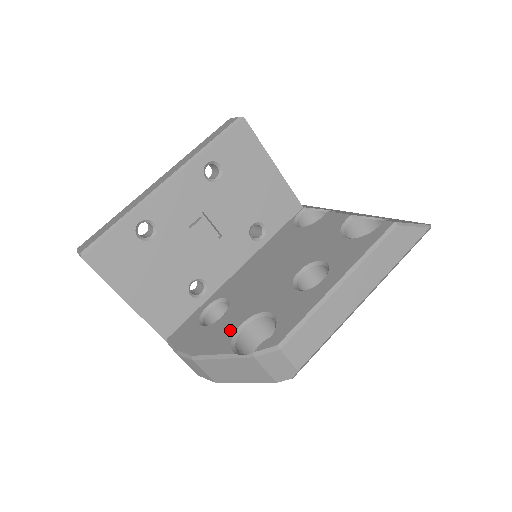
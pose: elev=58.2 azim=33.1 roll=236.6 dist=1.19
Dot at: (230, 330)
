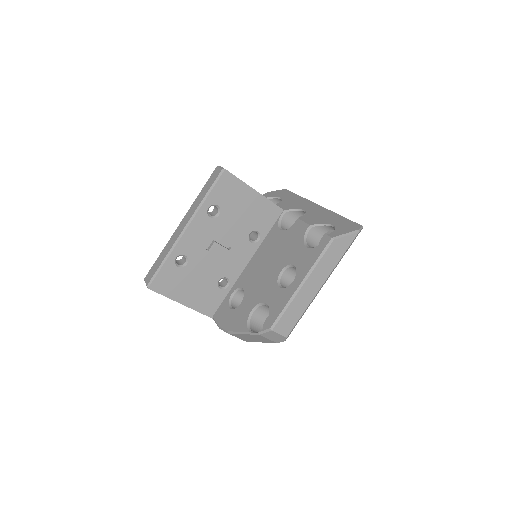
Dot at: (246, 314)
